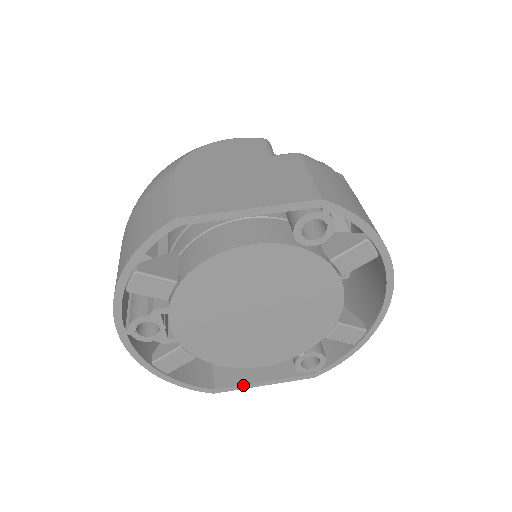
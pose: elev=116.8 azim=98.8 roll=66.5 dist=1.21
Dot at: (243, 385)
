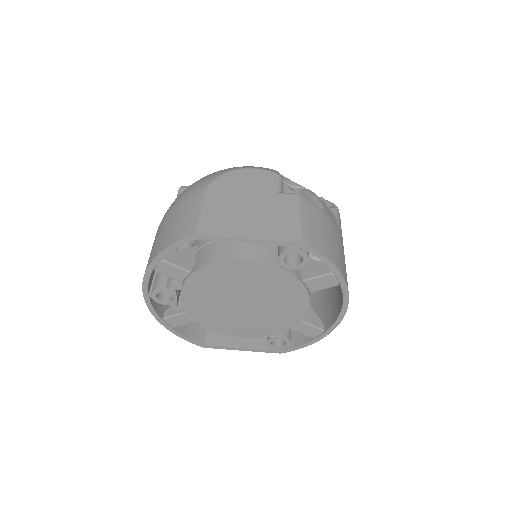
Dot at: (226, 347)
